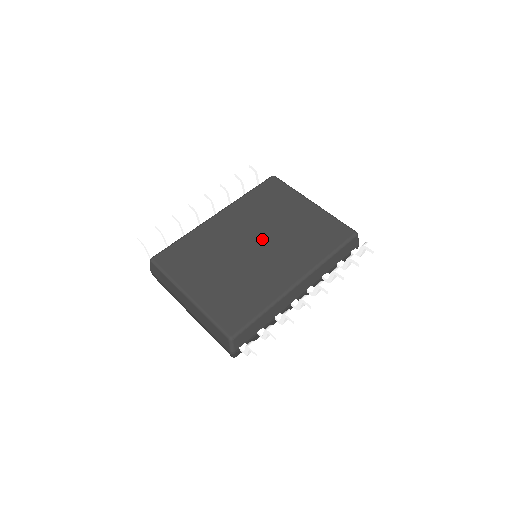
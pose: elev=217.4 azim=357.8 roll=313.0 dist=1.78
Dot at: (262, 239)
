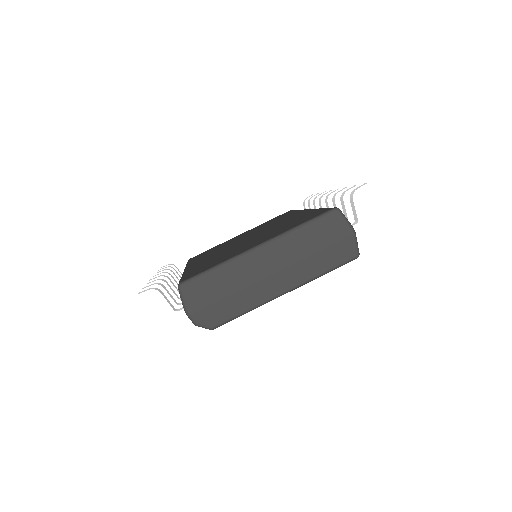
Dot at: (245, 238)
